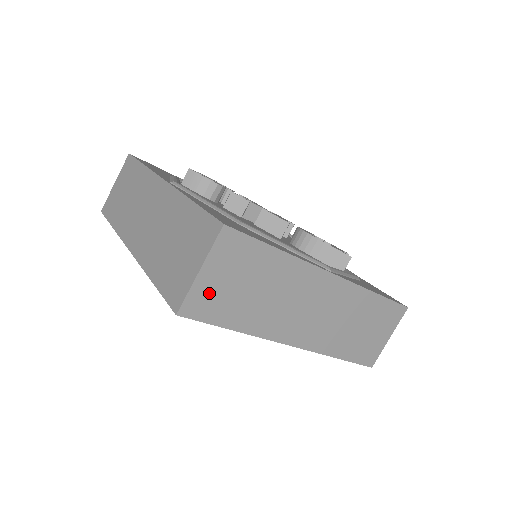
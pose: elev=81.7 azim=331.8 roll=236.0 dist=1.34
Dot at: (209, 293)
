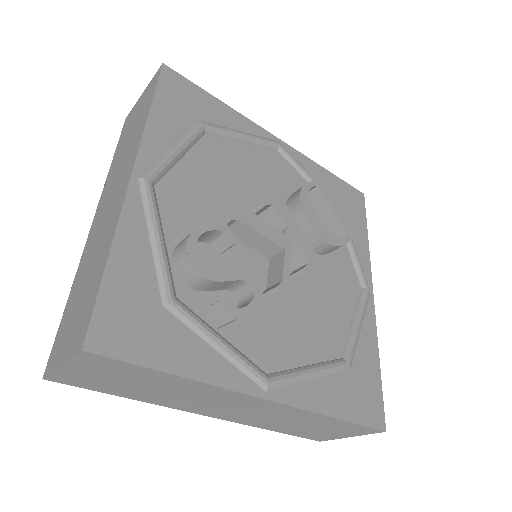
Dot at: occluded
